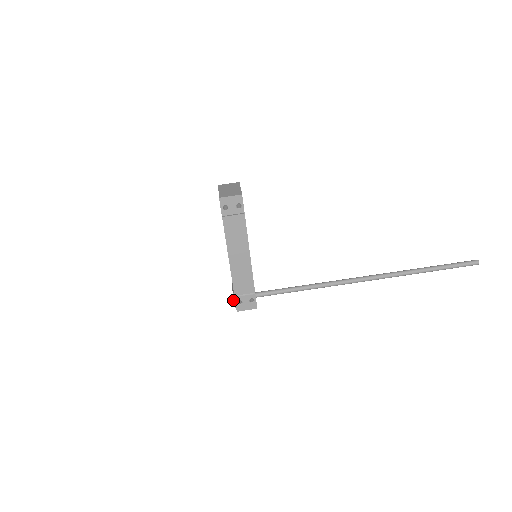
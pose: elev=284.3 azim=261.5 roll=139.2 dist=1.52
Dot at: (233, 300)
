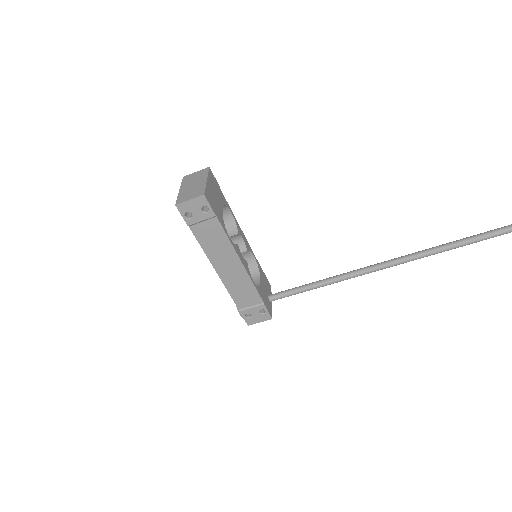
Dot at: occluded
